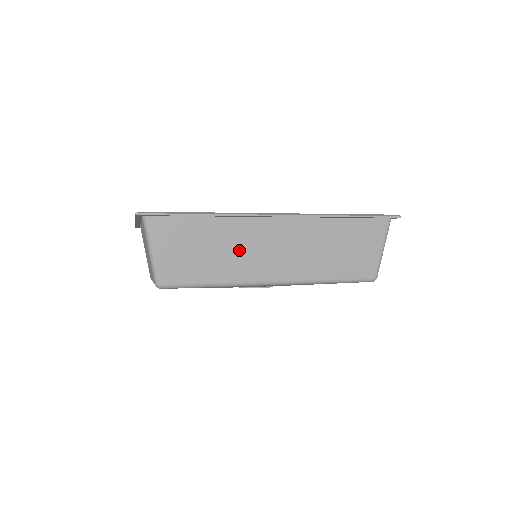
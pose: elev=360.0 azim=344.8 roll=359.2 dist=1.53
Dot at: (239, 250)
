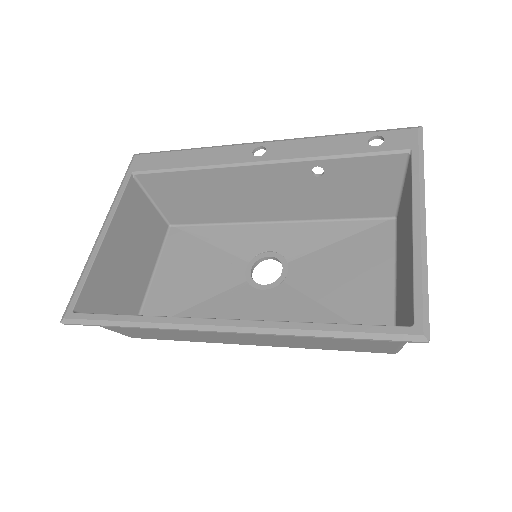
Dot at: (192, 333)
